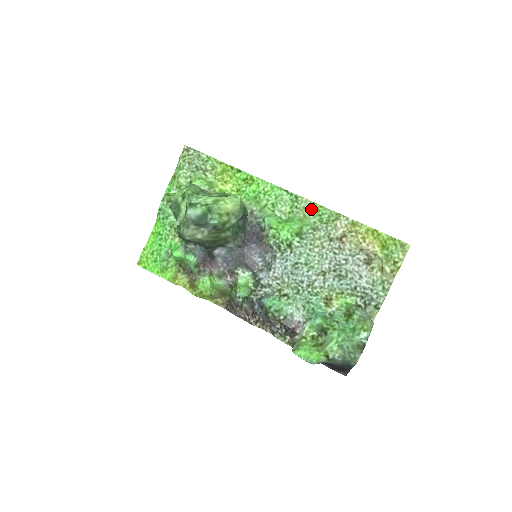
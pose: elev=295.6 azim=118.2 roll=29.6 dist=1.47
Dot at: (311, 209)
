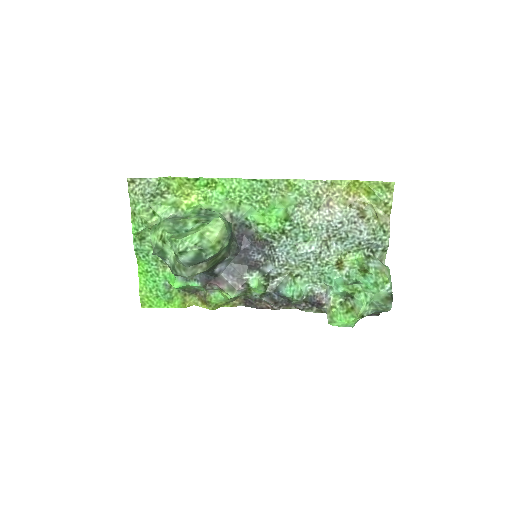
Dot at: (286, 187)
